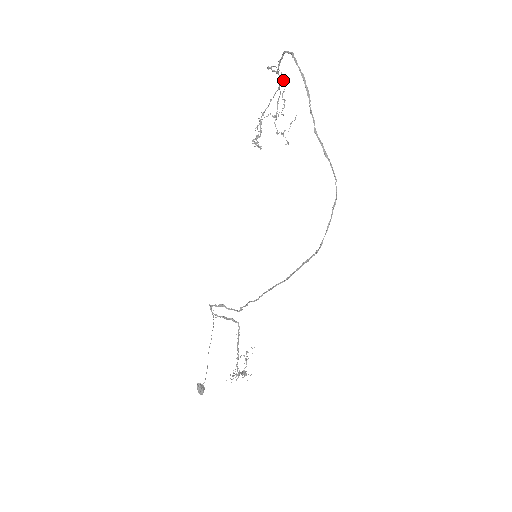
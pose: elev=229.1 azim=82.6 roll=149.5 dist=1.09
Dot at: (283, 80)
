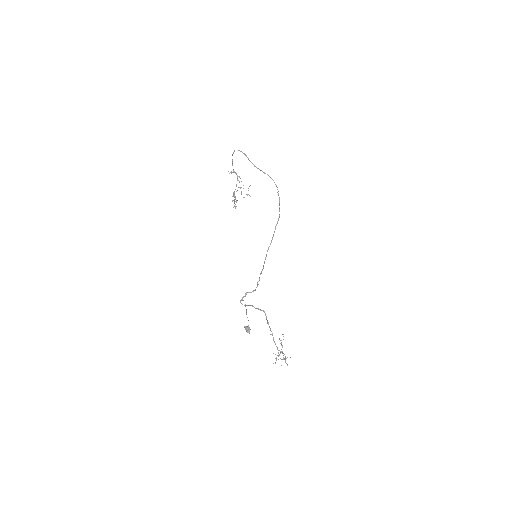
Dot at: (239, 177)
